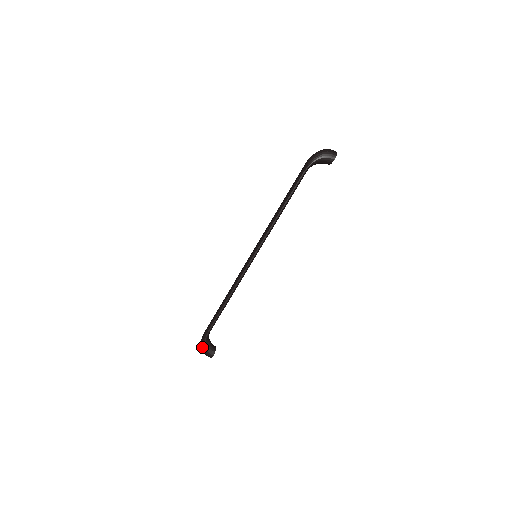
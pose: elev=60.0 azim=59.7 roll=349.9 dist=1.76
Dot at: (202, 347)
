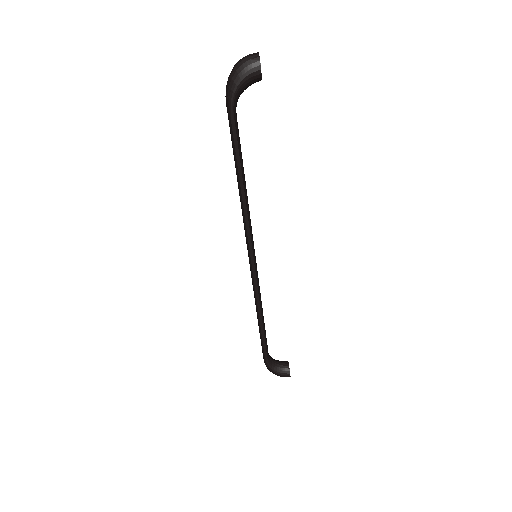
Dot at: occluded
